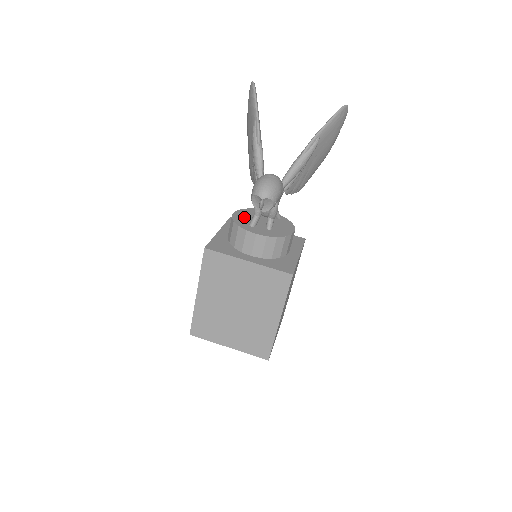
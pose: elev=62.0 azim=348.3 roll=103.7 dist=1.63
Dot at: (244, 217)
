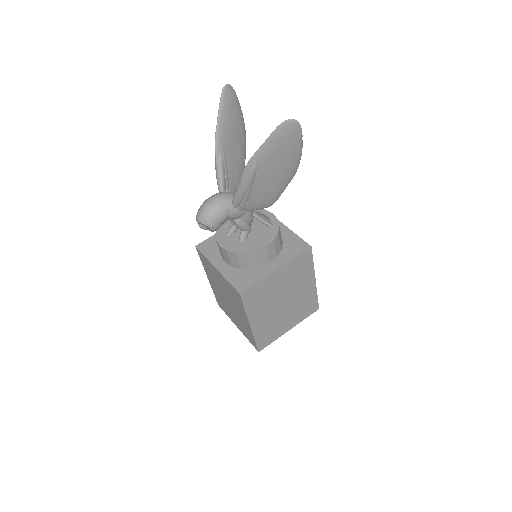
Dot at: occluded
